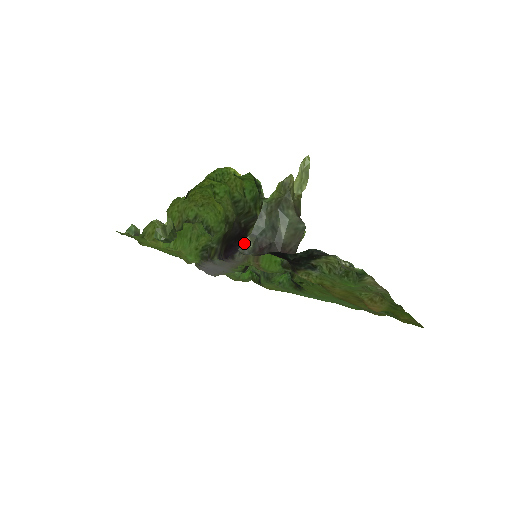
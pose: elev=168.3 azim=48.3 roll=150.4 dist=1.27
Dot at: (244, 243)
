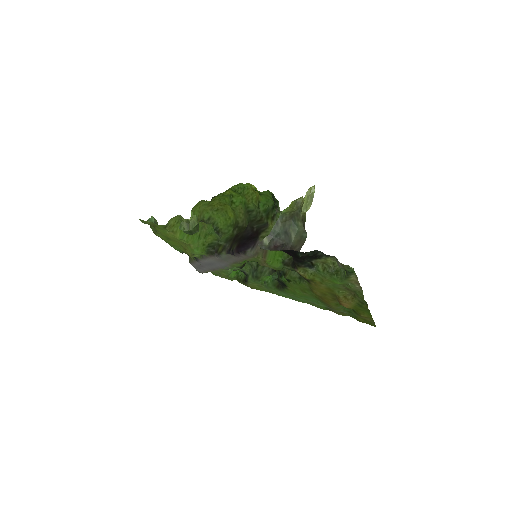
Dot at: (263, 241)
